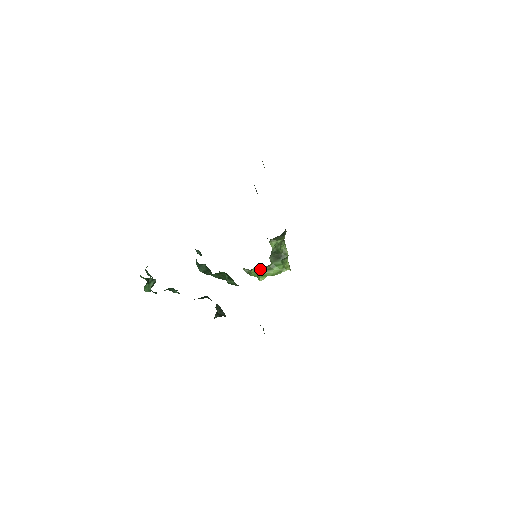
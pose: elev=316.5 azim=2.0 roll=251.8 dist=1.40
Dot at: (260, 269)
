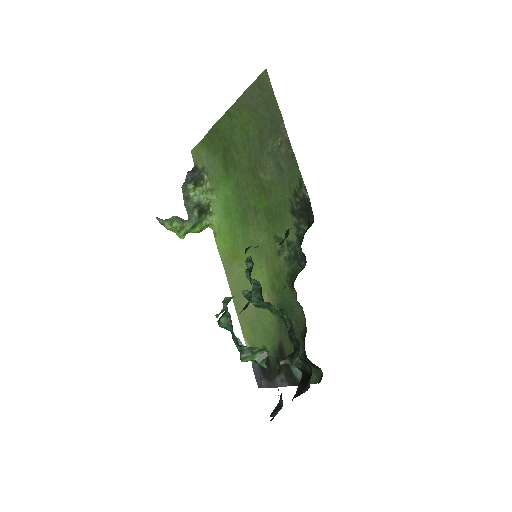
Dot at: (184, 225)
